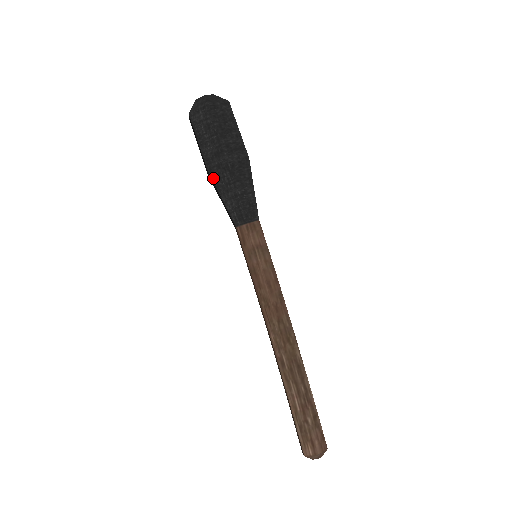
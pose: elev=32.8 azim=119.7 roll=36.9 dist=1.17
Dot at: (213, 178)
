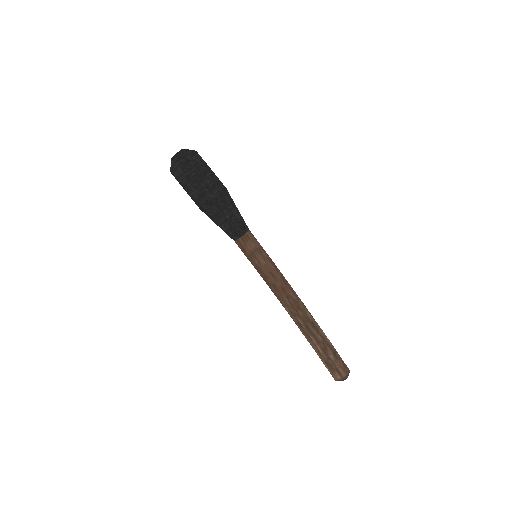
Dot at: (205, 212)
